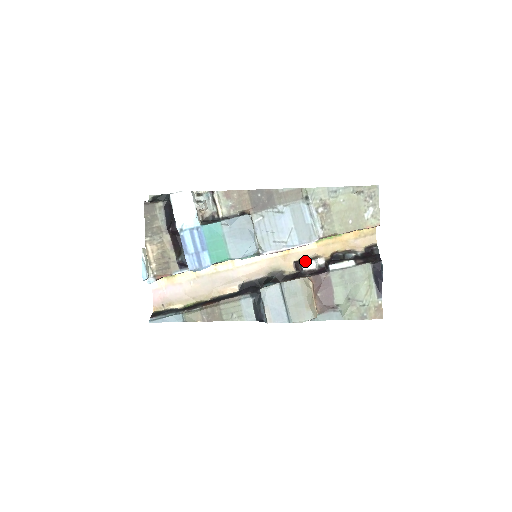
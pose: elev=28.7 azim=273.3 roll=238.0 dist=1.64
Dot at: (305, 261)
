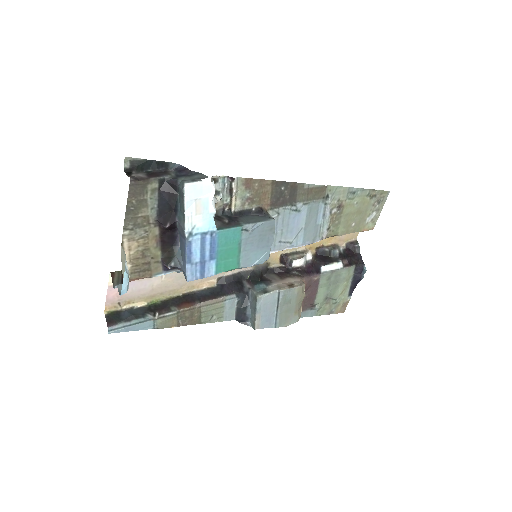
Dot at: (296, 257)
